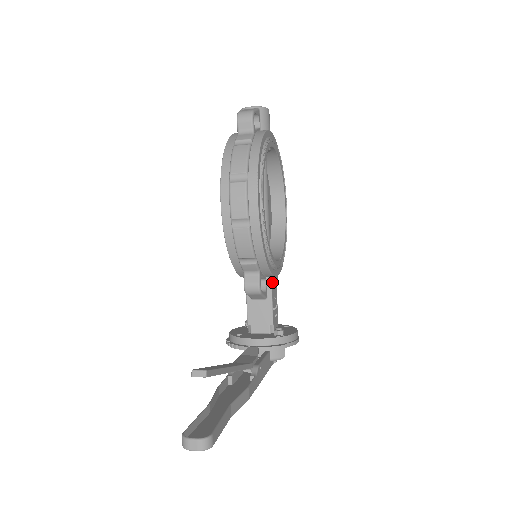
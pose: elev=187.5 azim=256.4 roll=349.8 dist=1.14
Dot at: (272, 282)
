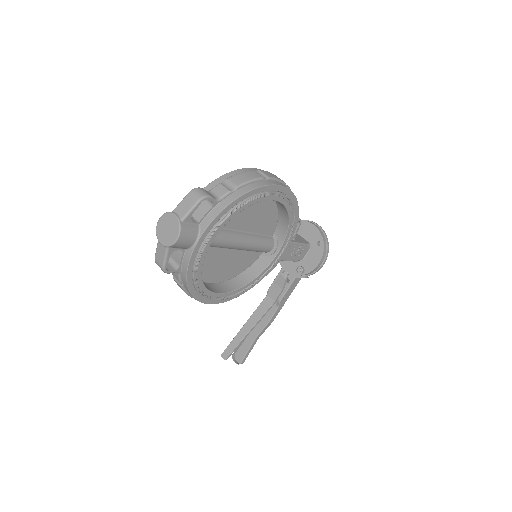
Dot at: occluded
